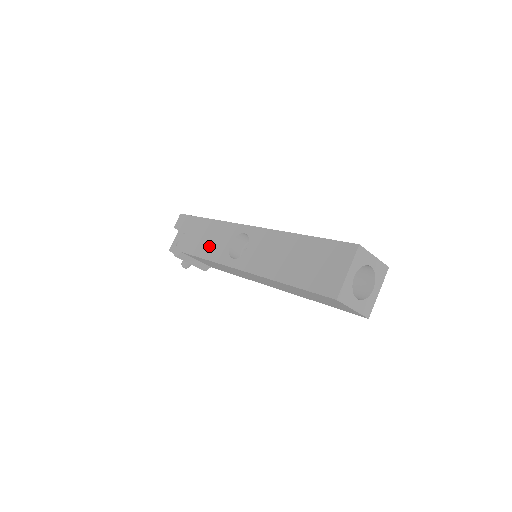
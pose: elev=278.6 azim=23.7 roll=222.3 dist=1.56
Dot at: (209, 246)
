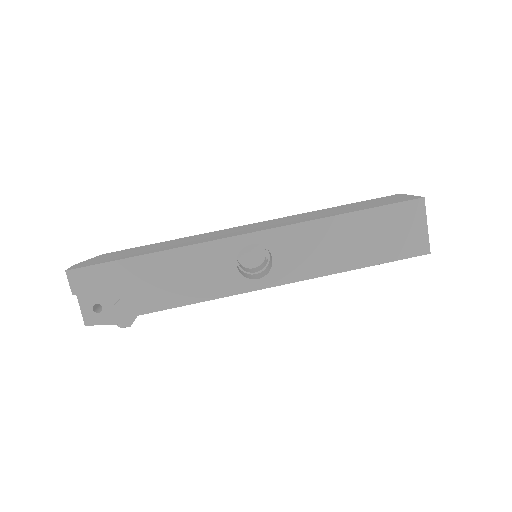
Dot at: (195, 285)
